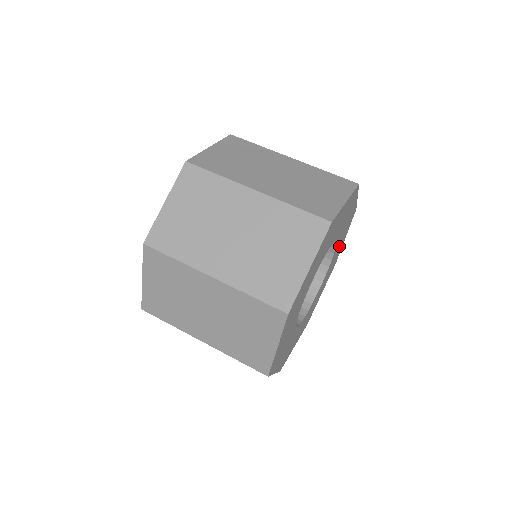
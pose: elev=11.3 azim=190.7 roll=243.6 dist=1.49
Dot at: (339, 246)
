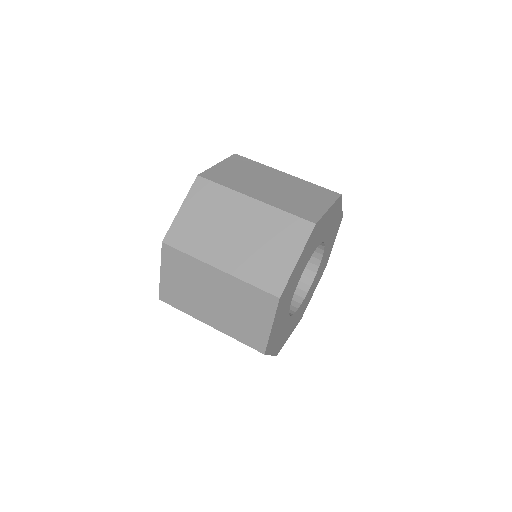
Dot at: (332, 225)
